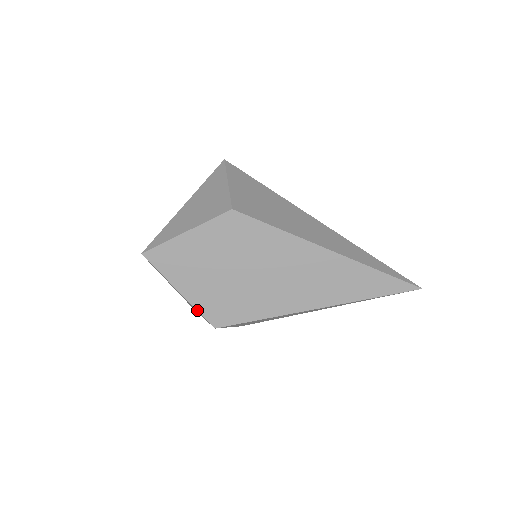
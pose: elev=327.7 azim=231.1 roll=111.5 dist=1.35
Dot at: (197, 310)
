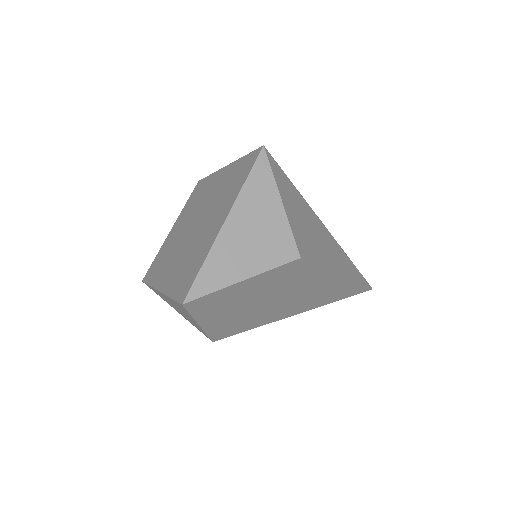
Dot at: (207, 334)
